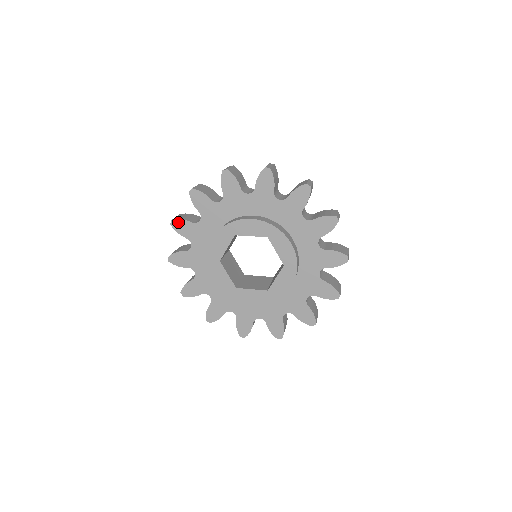
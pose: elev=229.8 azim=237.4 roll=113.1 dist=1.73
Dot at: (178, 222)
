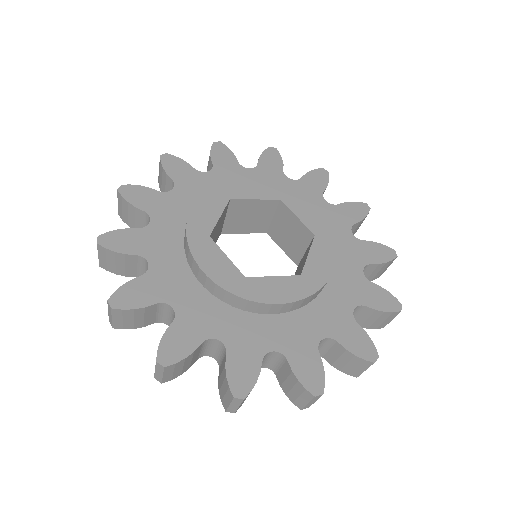
Dot at: (225, 148)
